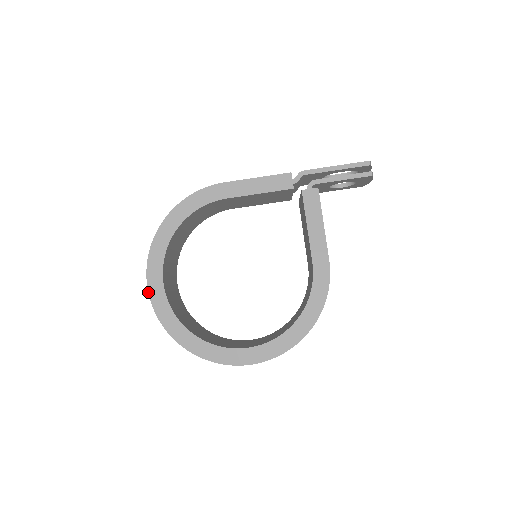
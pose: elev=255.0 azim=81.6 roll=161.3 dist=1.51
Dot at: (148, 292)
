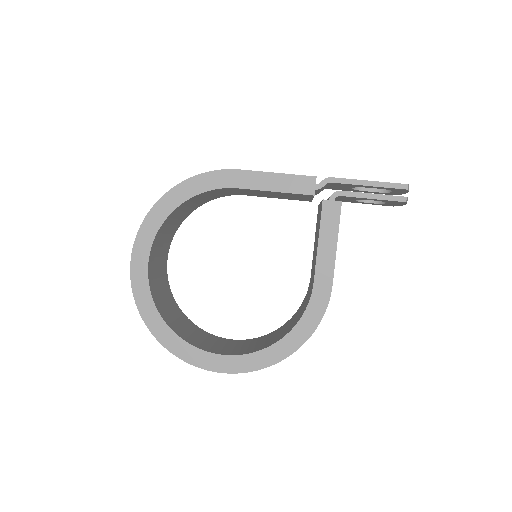
Dot at: (130, 269)
